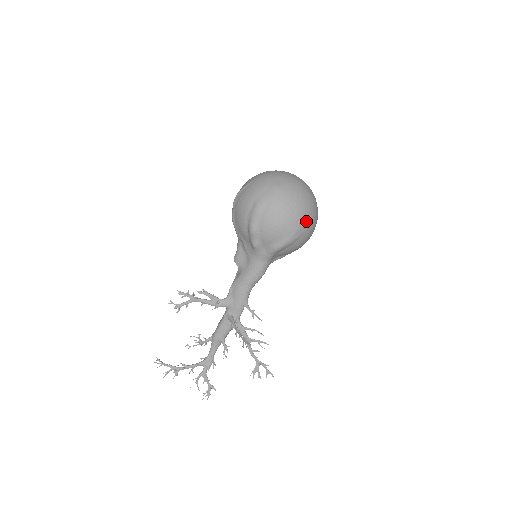
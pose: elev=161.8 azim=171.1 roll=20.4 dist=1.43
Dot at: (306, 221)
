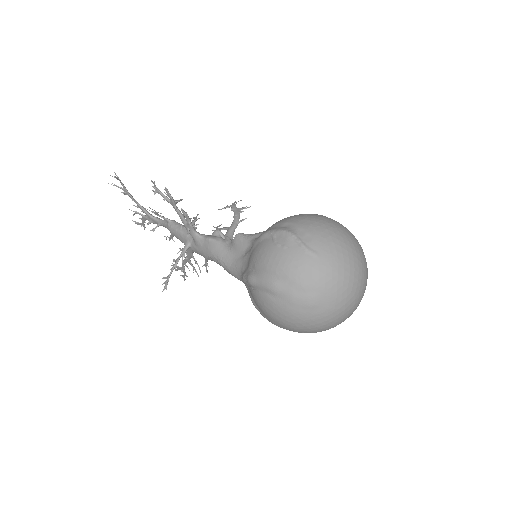
Dot at: (298, 332)
